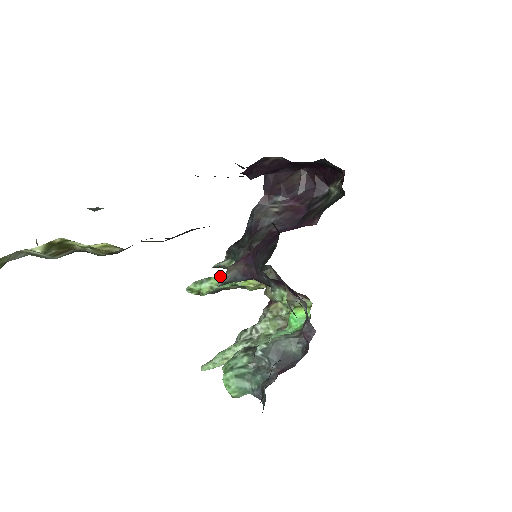
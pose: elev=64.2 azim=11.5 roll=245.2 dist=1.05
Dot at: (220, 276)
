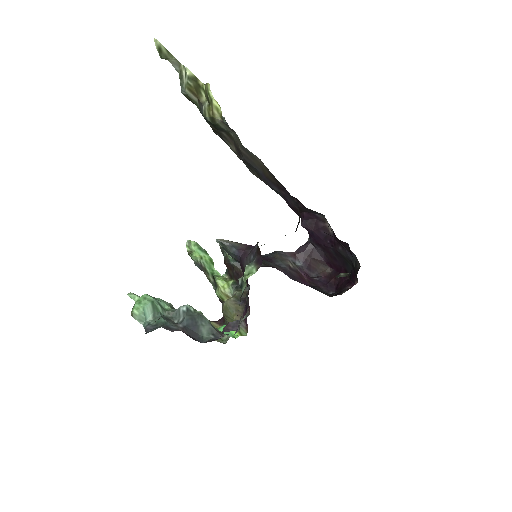
Dot at: occluded
